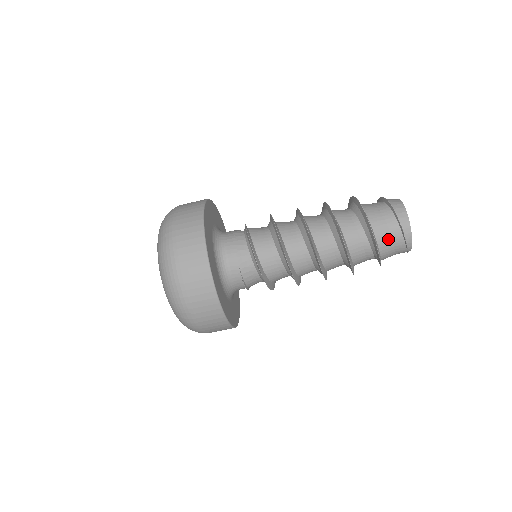
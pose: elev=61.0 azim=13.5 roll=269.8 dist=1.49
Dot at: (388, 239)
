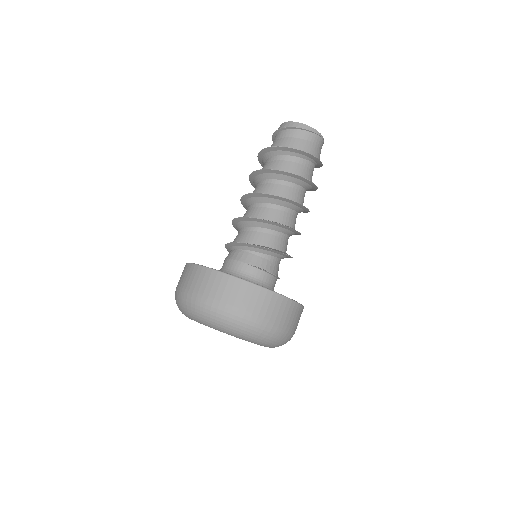
Dot at: (293, 141)
